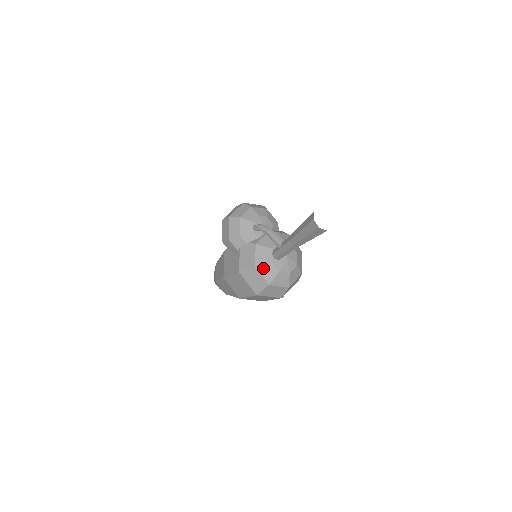
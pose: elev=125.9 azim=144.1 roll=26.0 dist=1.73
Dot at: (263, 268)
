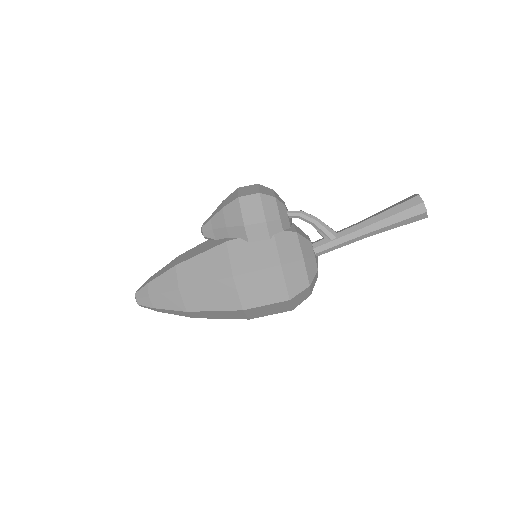
Dot at: (309, 263)
